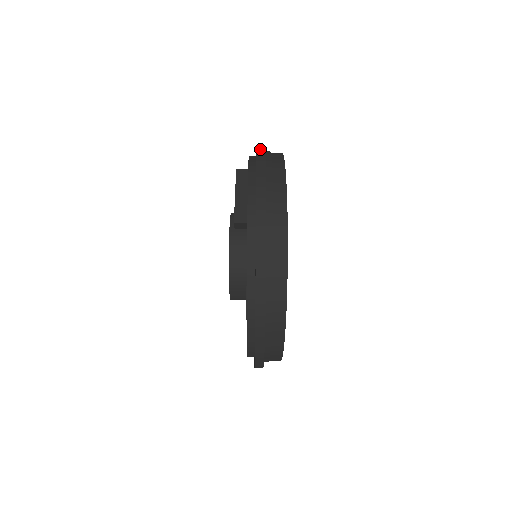
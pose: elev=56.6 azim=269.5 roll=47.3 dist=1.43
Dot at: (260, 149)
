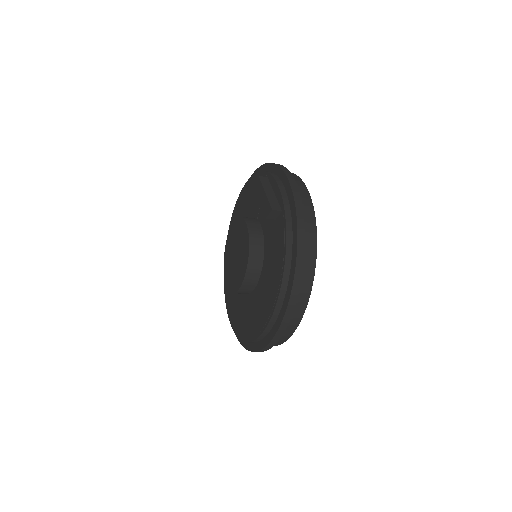
Dot at: occluded
